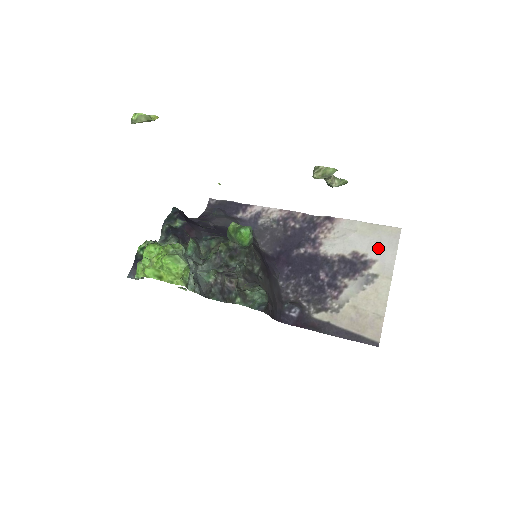
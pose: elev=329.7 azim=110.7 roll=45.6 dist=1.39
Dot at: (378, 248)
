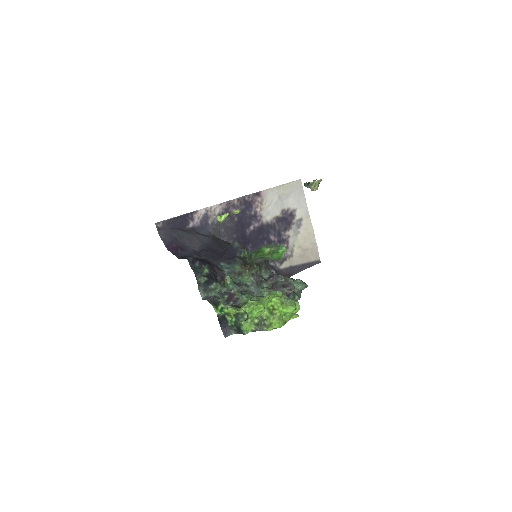
Dot at: (295, 200)
